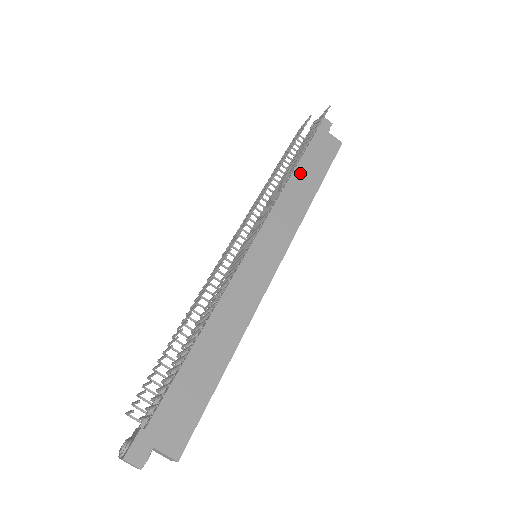
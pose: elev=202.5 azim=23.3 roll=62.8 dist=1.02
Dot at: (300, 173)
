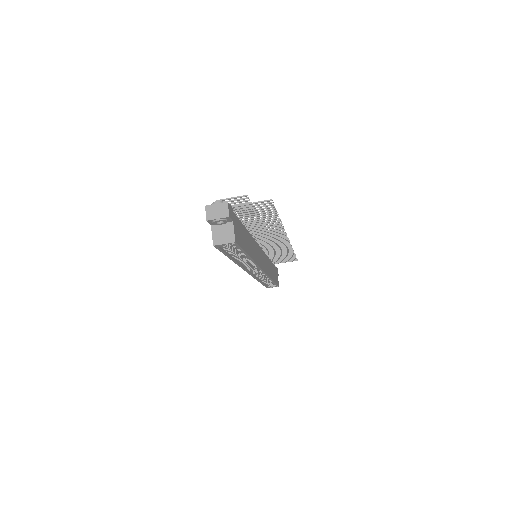
Dot at: occluded
